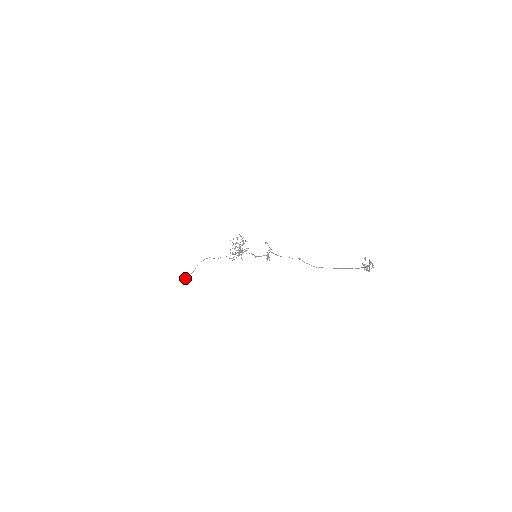
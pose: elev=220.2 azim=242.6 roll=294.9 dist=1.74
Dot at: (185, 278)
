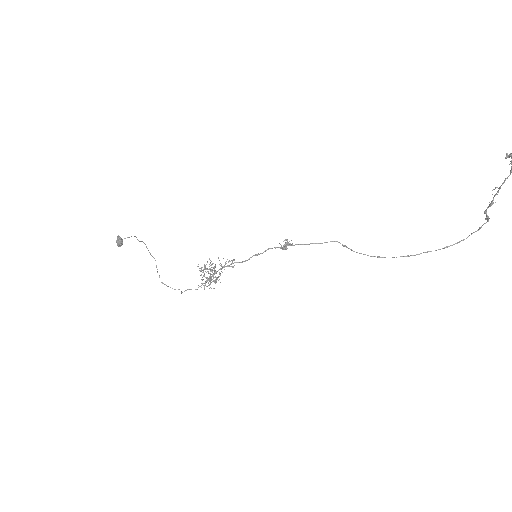
Dot at: occluded
